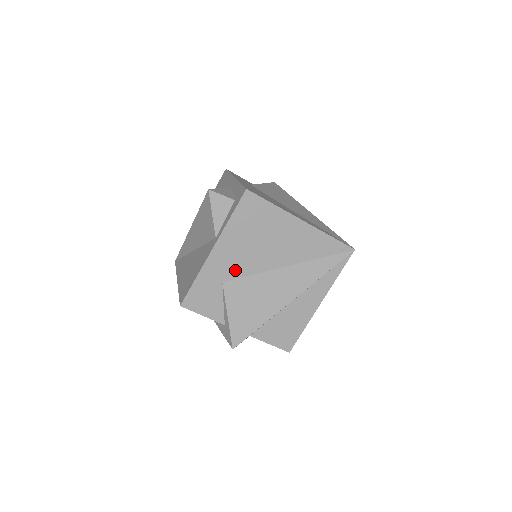
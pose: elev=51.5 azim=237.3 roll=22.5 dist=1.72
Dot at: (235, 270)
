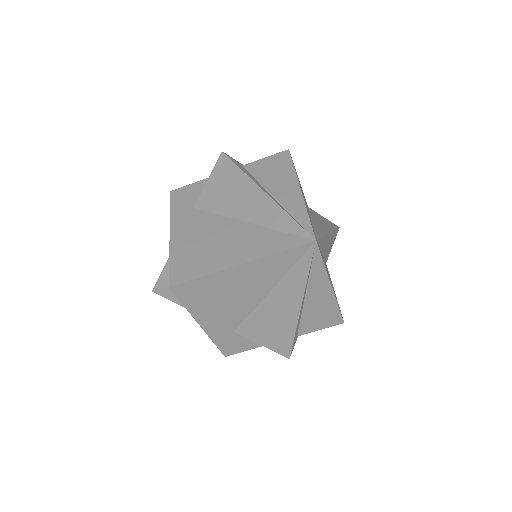
Dot at: (233, 322)
